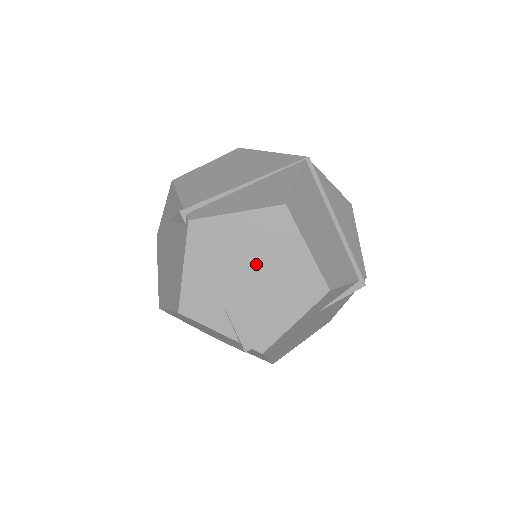
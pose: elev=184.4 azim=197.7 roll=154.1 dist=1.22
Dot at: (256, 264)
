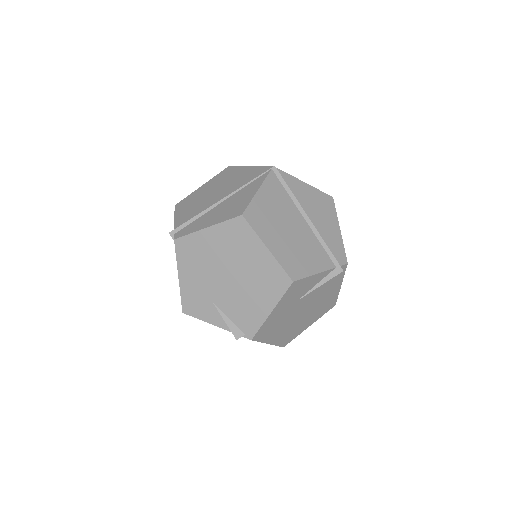
Dot at: (230, 267)
